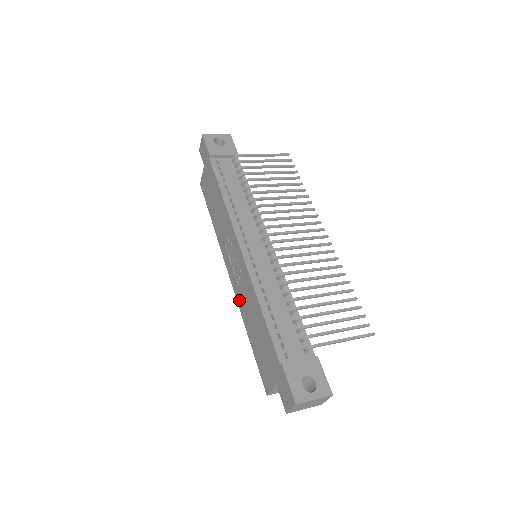
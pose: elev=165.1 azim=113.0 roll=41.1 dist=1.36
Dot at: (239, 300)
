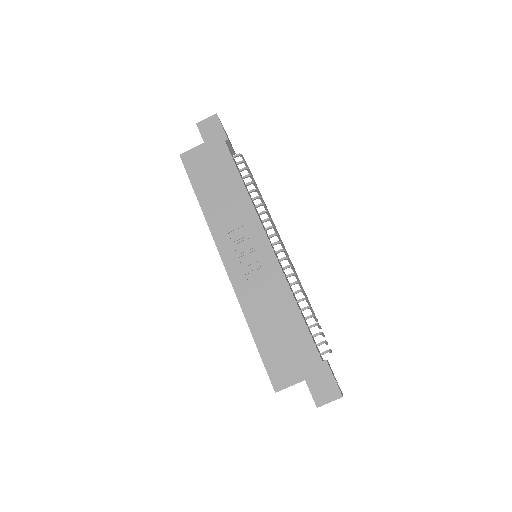
Dot at: (243, 293)
